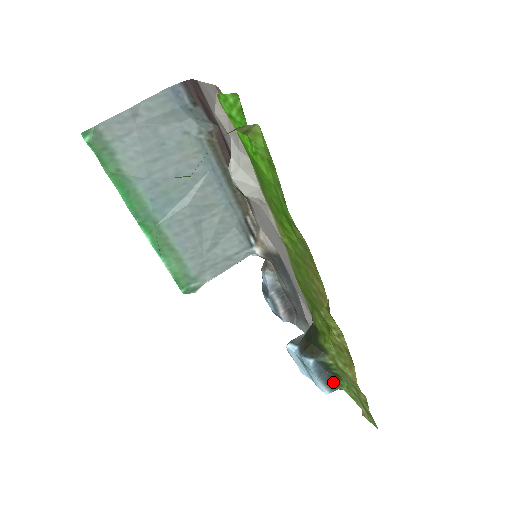
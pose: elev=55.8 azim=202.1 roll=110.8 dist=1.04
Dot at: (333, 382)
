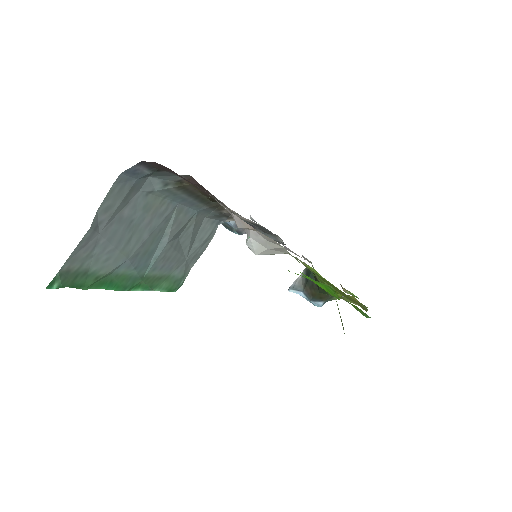
Dot at: occluded
